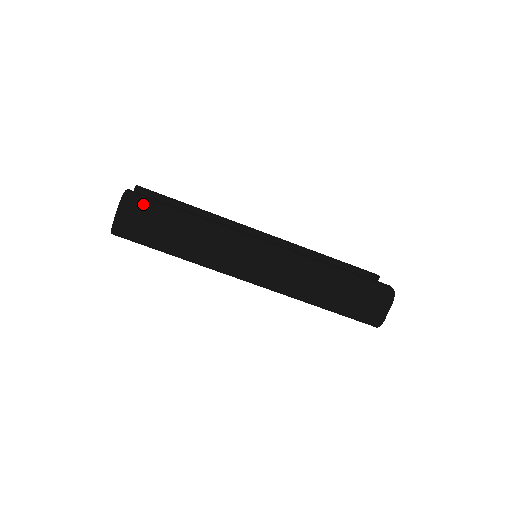
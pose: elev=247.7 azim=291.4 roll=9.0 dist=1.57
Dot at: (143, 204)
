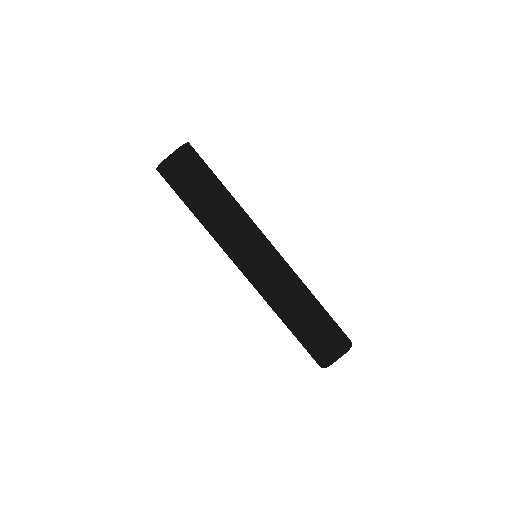
Dot at: (196, 159)
